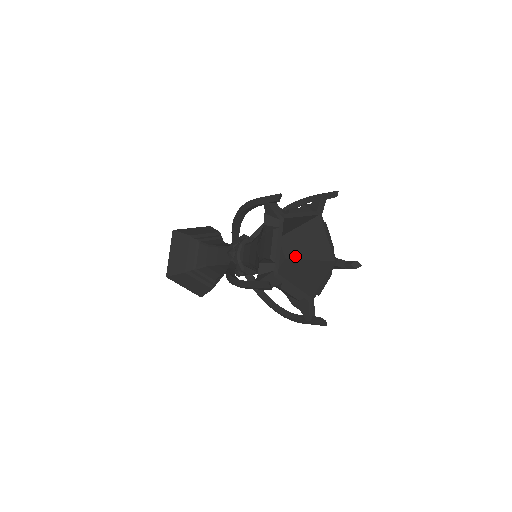
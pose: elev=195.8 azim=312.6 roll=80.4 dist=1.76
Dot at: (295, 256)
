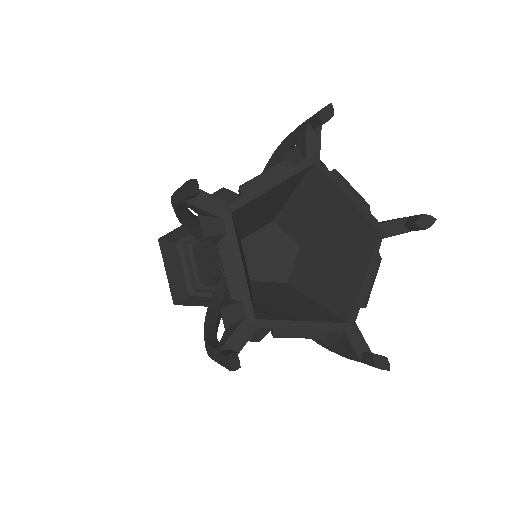
Dot at: (312, 240)
